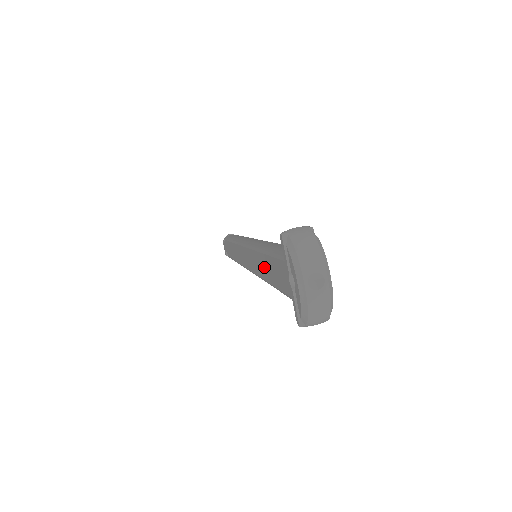
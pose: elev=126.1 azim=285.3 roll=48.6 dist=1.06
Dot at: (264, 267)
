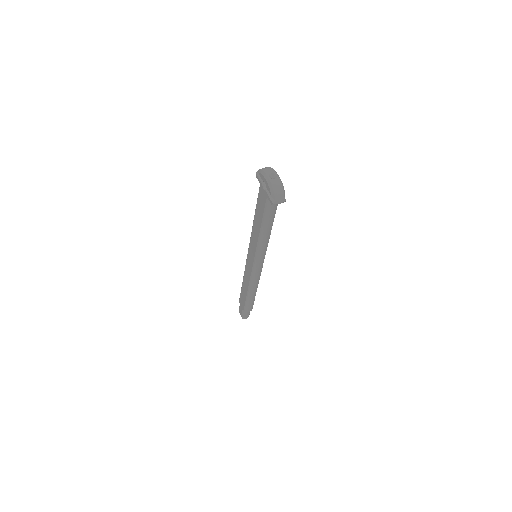
Dot at: (257, 224)
